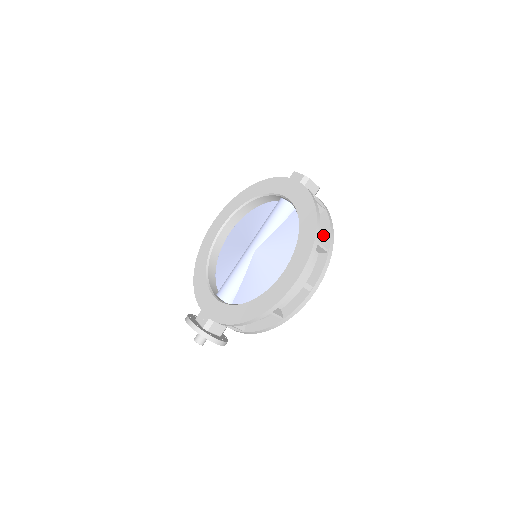
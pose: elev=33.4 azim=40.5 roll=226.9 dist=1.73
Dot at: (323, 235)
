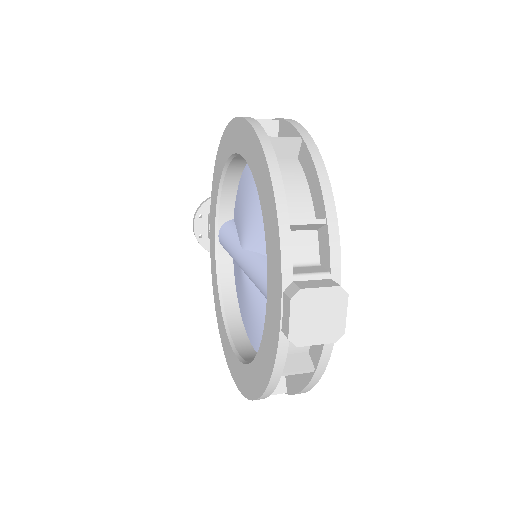
Dot at: (294, 378)
